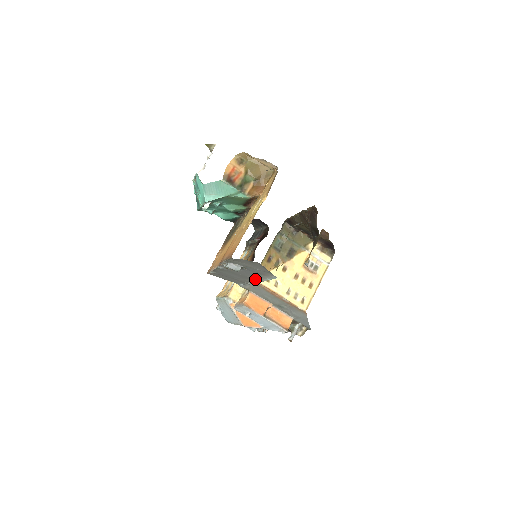
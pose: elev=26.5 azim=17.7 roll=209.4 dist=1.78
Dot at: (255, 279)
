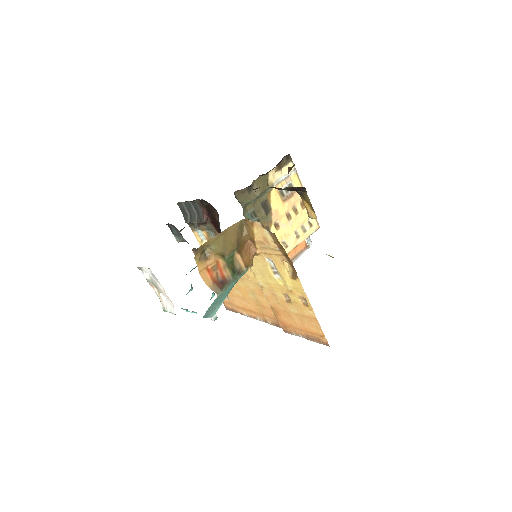
Dot at: occluded
